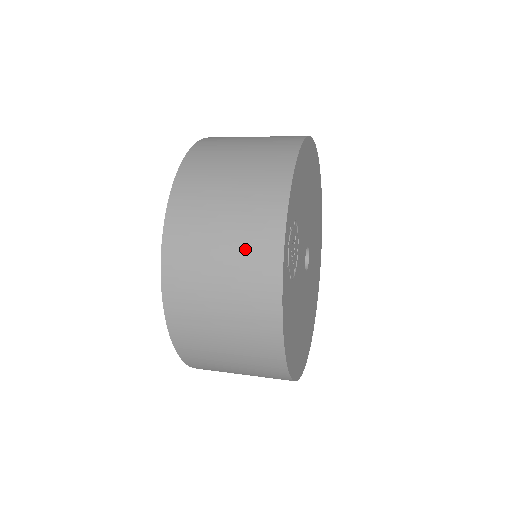
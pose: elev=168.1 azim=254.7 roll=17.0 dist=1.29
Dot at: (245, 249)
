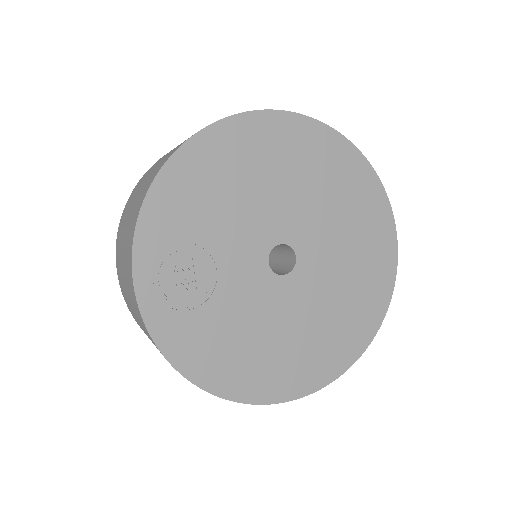
Dot at: (129, 287)
